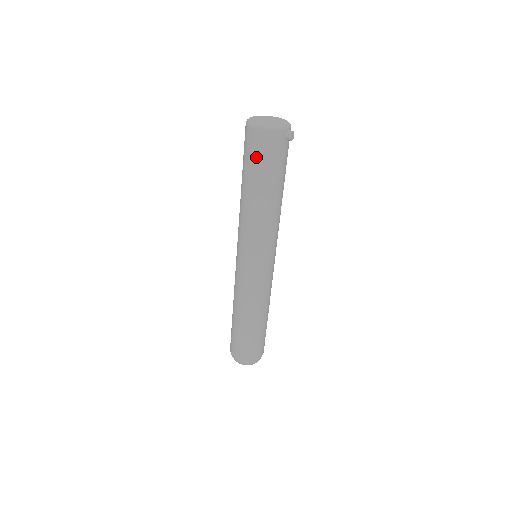
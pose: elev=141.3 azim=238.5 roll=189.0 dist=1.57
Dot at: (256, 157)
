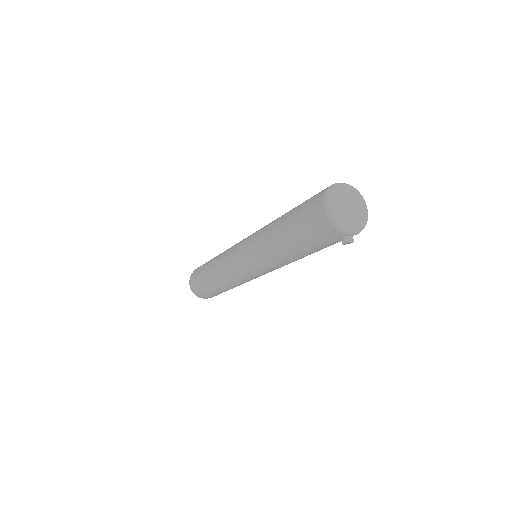
Dot at: (305, 221)
